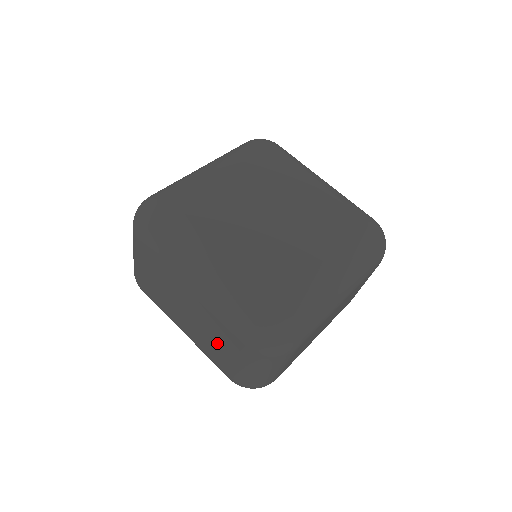
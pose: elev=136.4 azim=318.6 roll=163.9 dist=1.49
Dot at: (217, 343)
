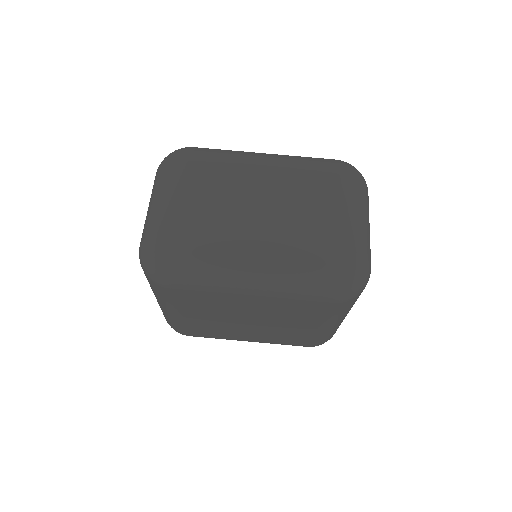
Dot at: occluded
